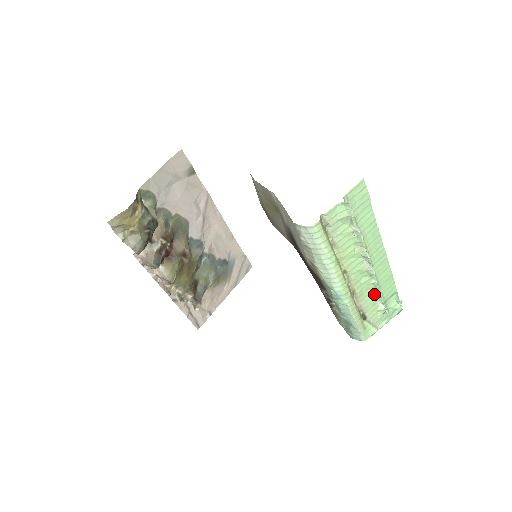
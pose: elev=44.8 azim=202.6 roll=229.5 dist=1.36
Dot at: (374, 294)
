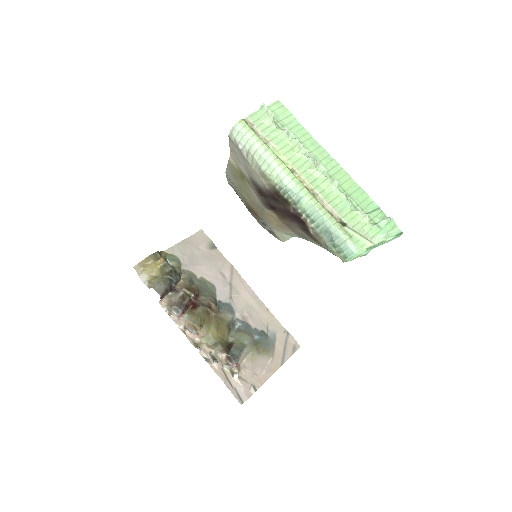
Dot at: (343, 199)
